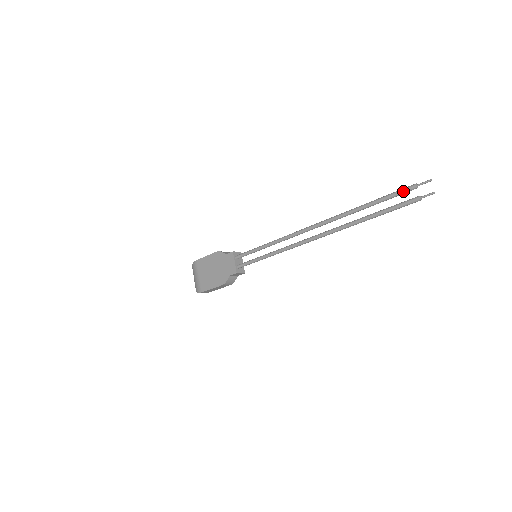
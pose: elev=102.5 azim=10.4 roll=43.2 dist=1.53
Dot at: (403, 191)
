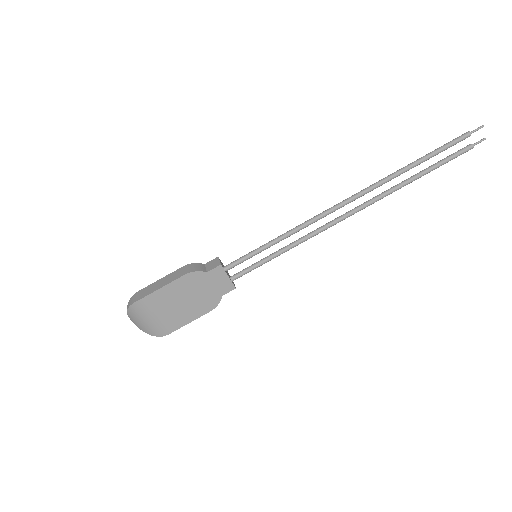
Dot at: (458, 142)
